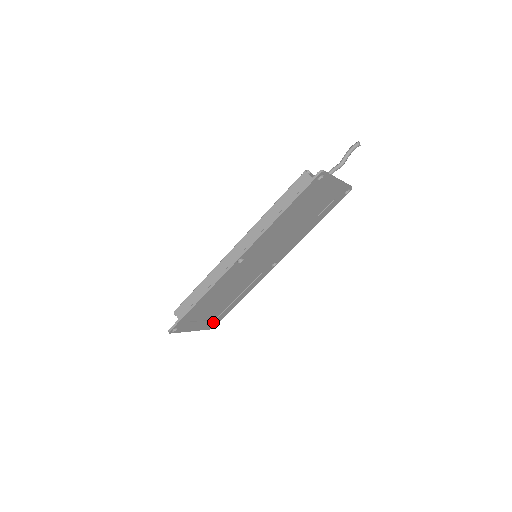
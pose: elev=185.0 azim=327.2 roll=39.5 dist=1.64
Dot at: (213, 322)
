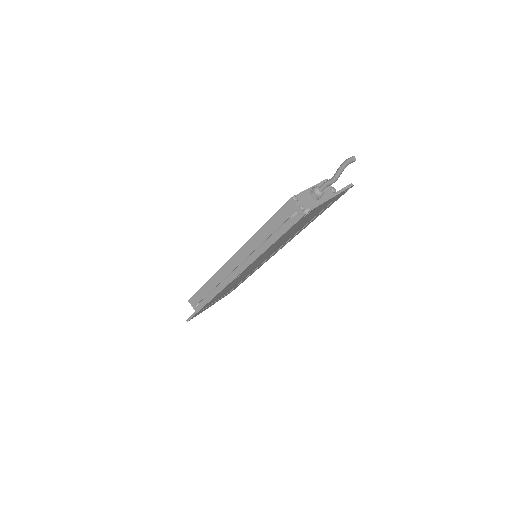
Dot at: (229, 292)
